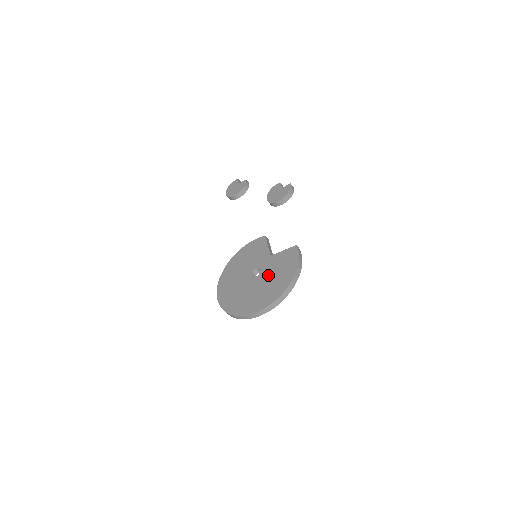
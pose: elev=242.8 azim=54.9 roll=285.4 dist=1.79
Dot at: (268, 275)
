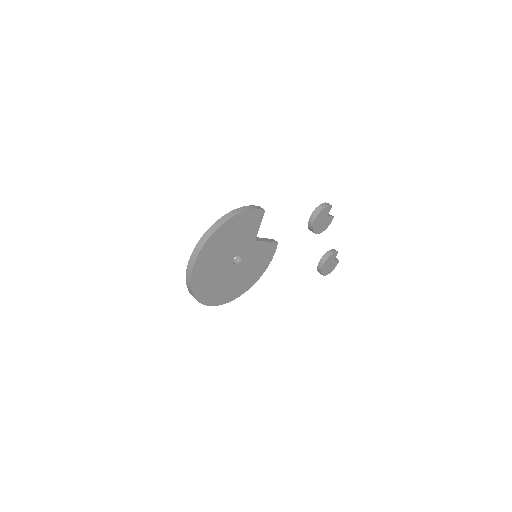
Dot at: occluded
